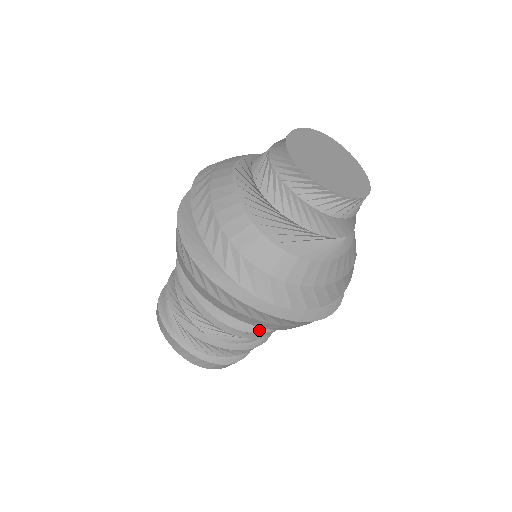
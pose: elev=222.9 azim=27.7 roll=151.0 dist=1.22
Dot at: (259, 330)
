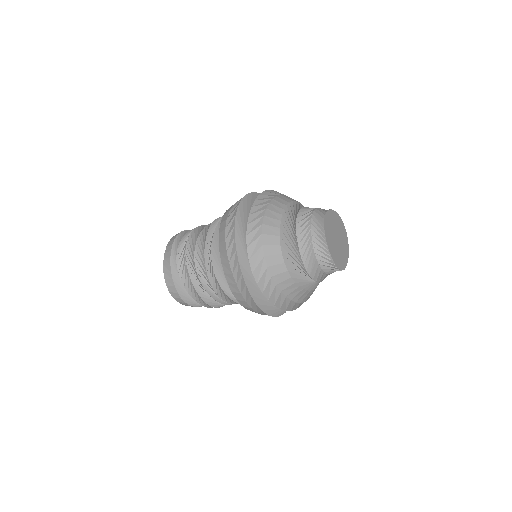
Dot at: (224, 288)
